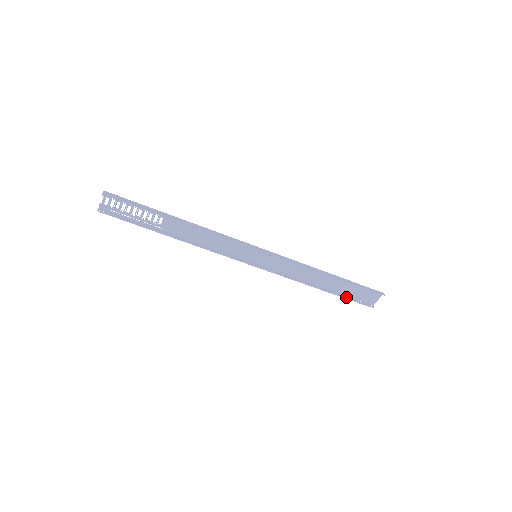
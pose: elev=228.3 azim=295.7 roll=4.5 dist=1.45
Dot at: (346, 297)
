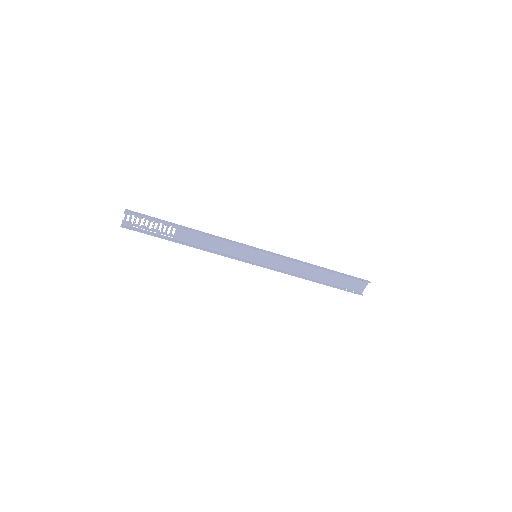
Dot at: (337, 287)
